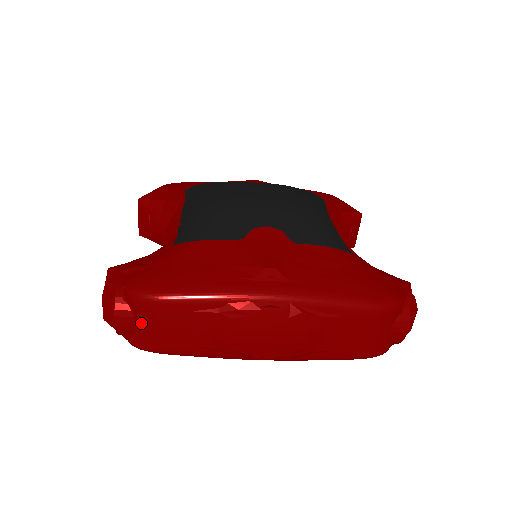
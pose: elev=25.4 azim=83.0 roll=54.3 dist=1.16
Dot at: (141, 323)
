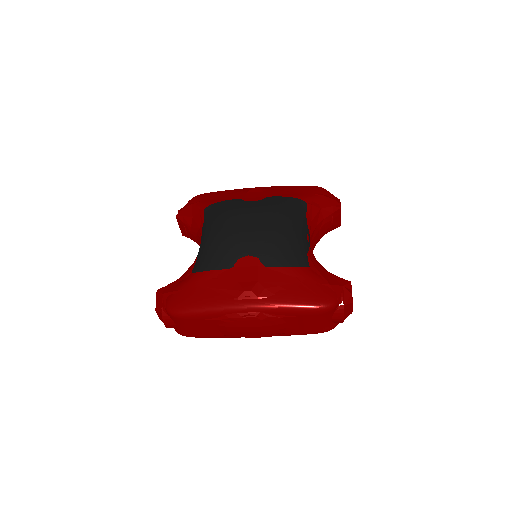
Dot at: (179, 325)
